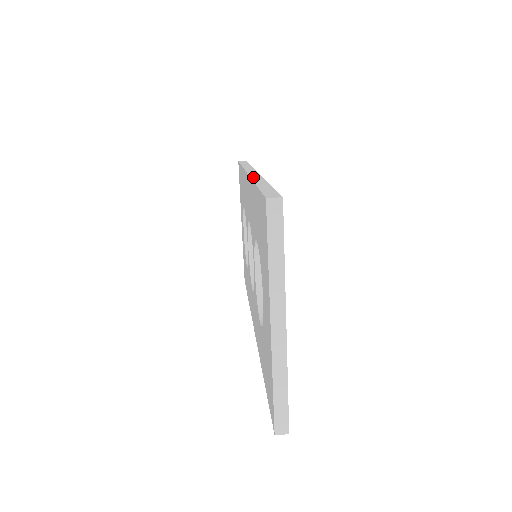
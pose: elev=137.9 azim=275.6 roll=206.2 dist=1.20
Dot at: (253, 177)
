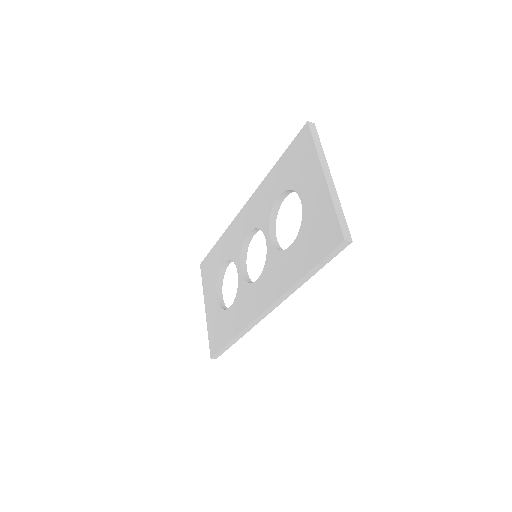
Dot at: (260, 186)
